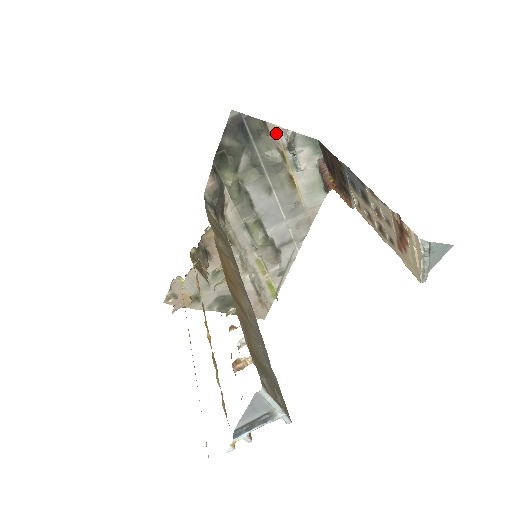
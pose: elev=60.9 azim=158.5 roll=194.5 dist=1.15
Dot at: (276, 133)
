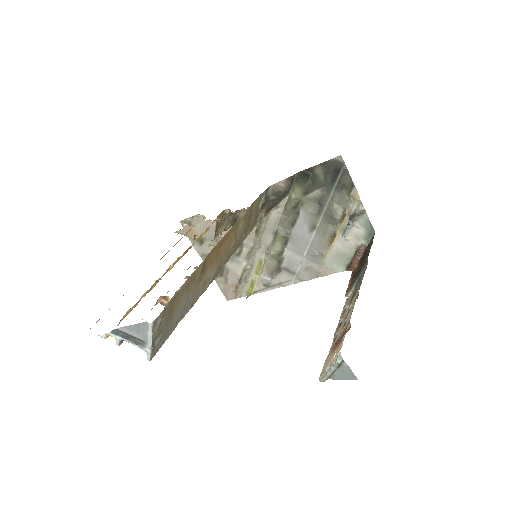
Dot at: (354, 199)
